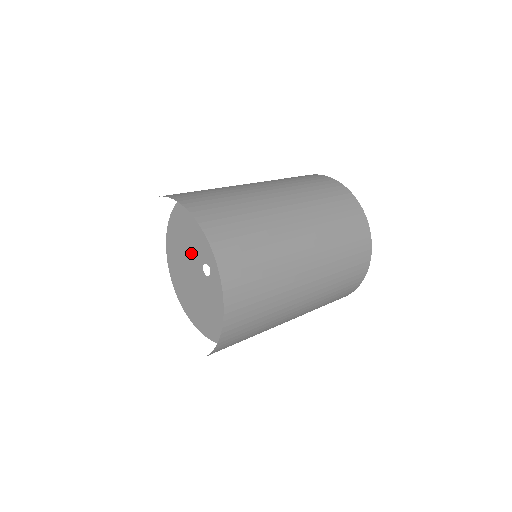
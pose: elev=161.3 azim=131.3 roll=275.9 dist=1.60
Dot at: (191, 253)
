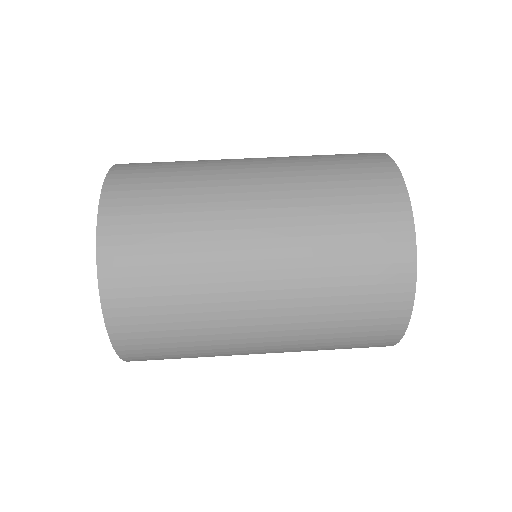
Dot at: occluded
